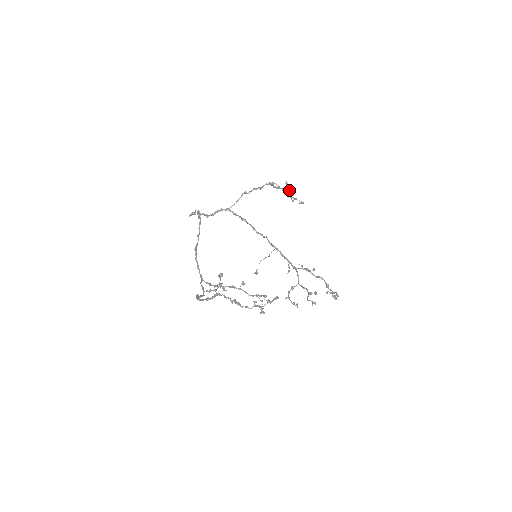
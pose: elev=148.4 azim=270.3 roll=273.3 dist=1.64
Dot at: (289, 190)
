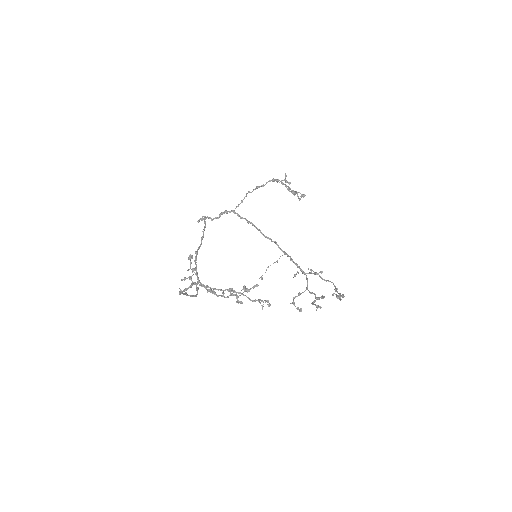
Dot at: (288, 182)
